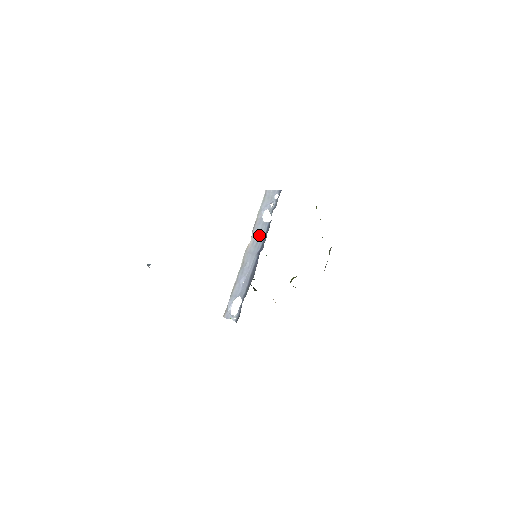
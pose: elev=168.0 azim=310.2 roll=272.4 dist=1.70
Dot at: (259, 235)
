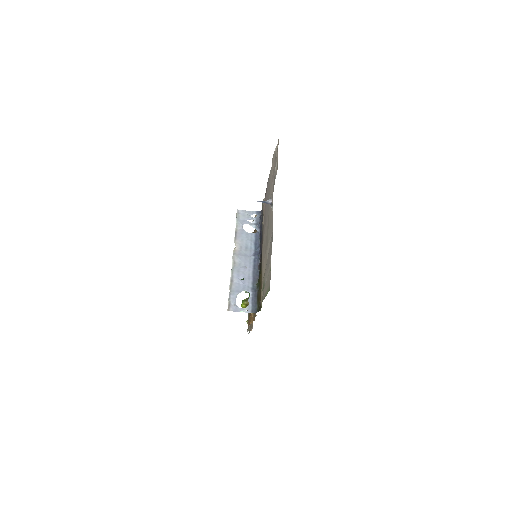
Dot at: (247, 242)
